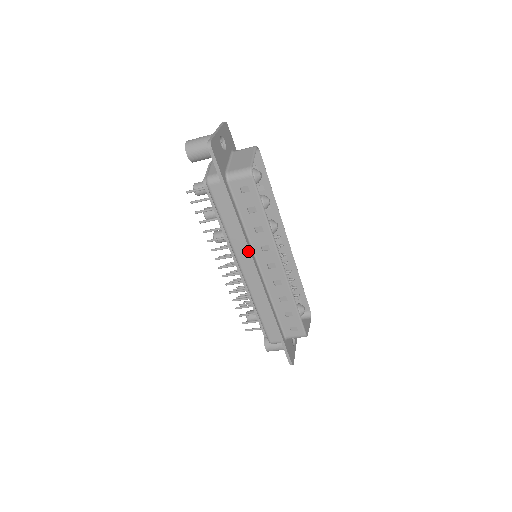
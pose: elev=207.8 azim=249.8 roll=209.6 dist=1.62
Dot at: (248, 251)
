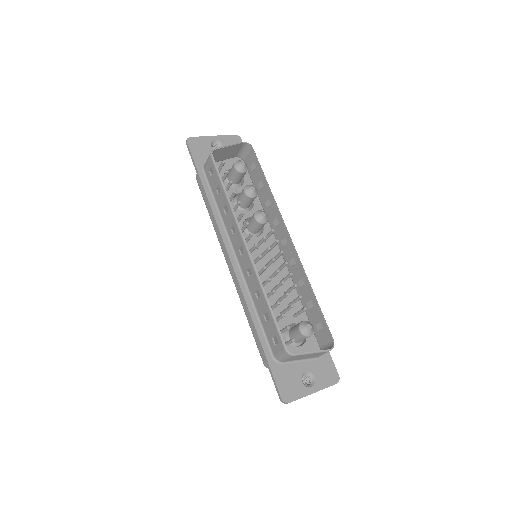
Dot at: (220, 235)
